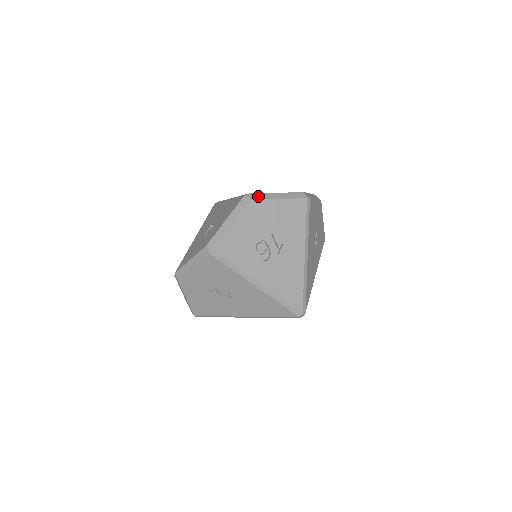
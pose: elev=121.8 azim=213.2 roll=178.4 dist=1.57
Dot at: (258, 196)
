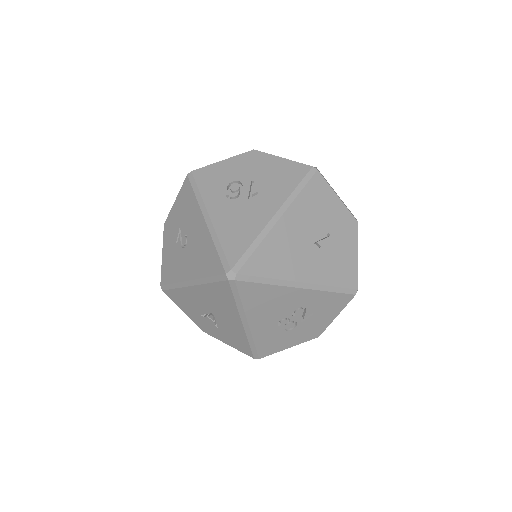
Dot at: (264, 152)
